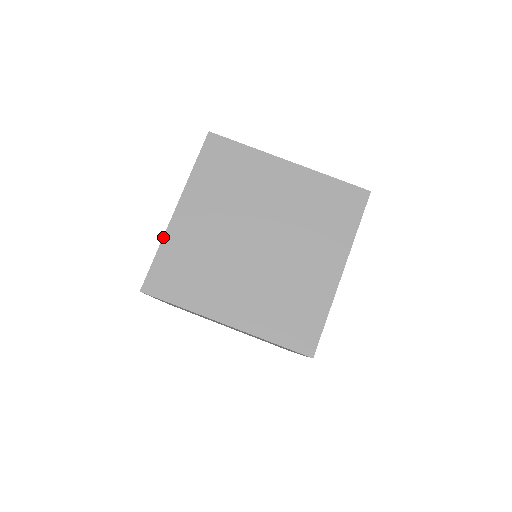
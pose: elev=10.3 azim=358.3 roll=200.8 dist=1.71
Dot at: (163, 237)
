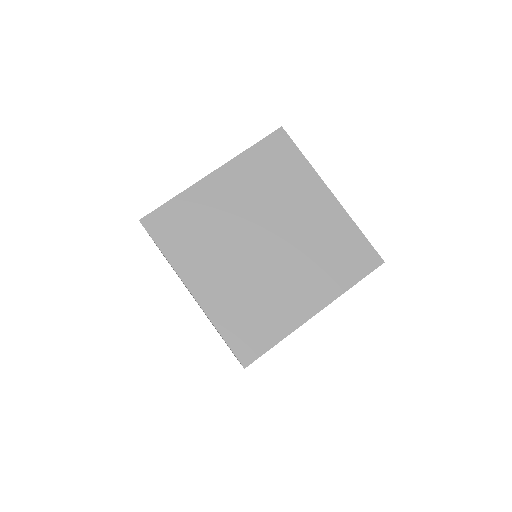
Dot at: occluded
